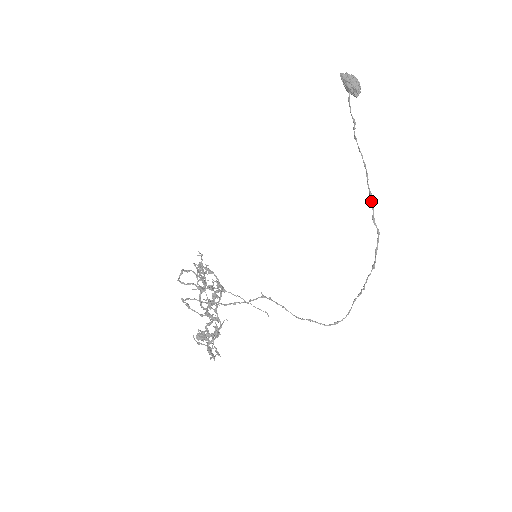
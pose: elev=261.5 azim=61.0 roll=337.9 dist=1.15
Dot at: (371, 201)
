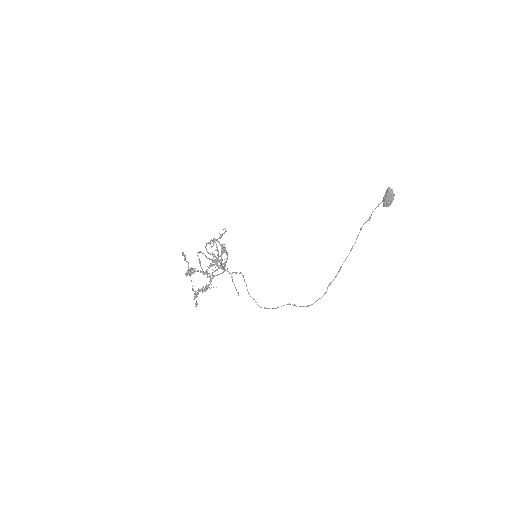
Dot at: (337, 274)
